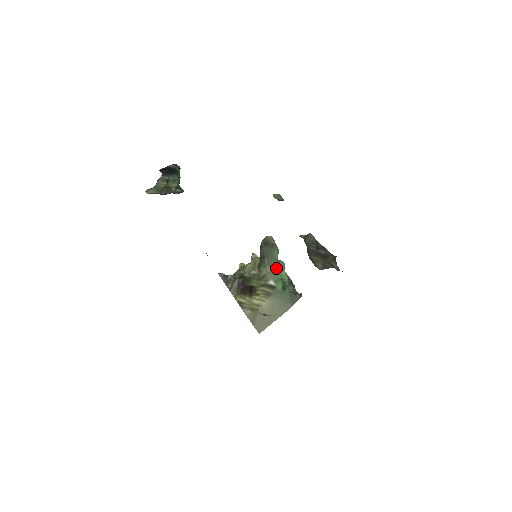
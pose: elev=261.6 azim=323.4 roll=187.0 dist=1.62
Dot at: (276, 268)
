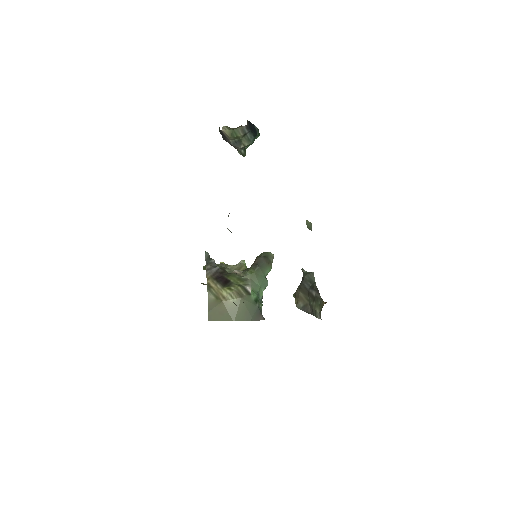
Dot at: (260, 281)
